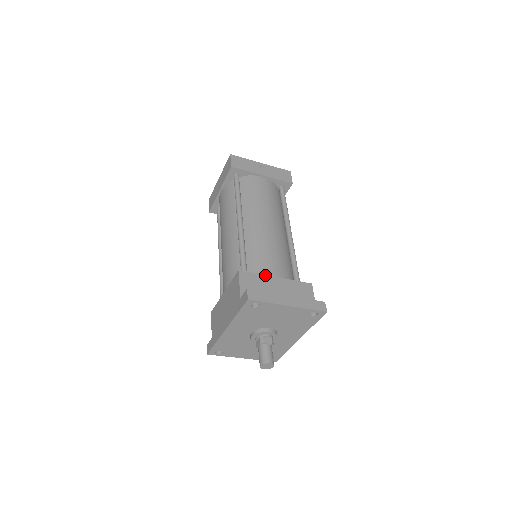
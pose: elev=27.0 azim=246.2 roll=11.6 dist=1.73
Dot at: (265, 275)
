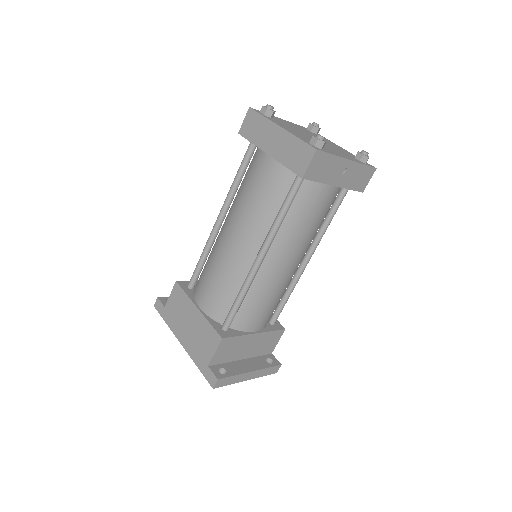
Dot at: (246, 335)
